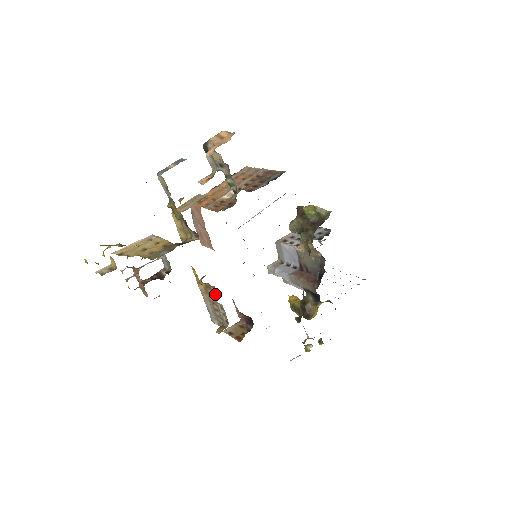
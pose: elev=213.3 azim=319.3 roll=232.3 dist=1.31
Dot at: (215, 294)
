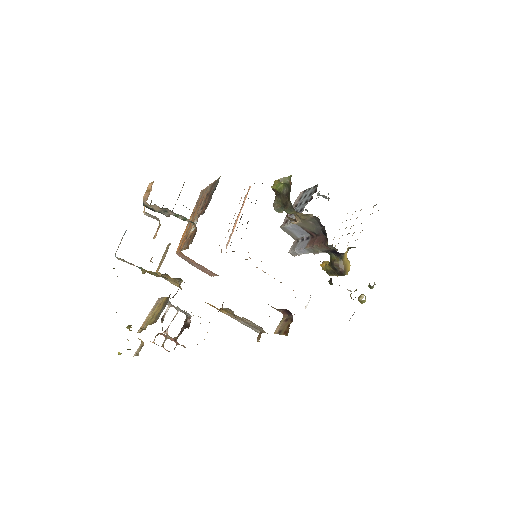
Dot at: (232, 313)
